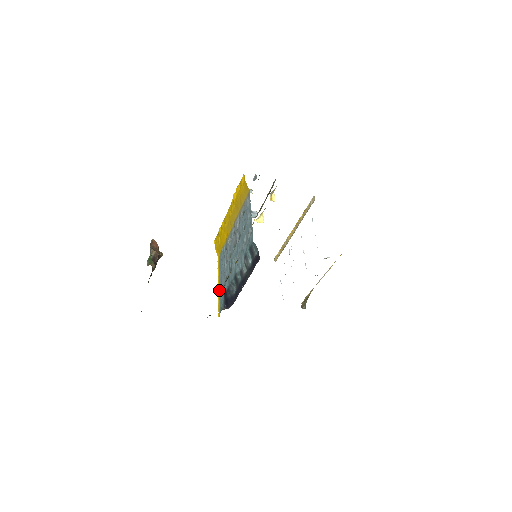
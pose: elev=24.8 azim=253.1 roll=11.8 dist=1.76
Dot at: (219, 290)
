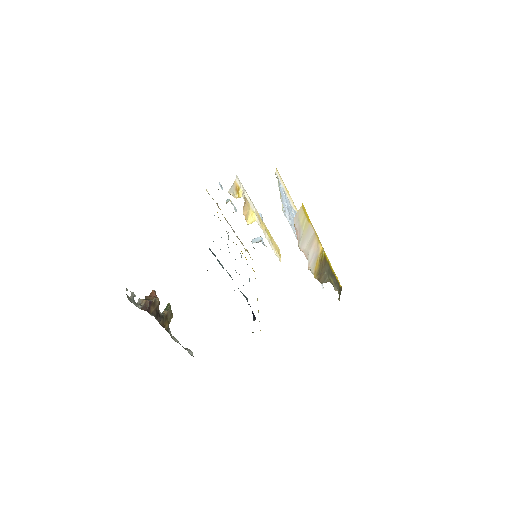
Dot at: occluded
